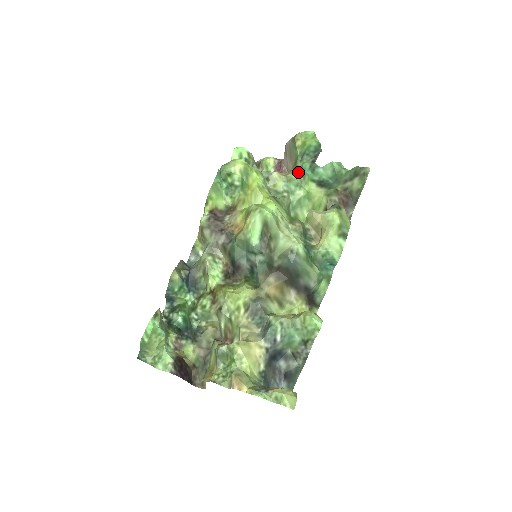
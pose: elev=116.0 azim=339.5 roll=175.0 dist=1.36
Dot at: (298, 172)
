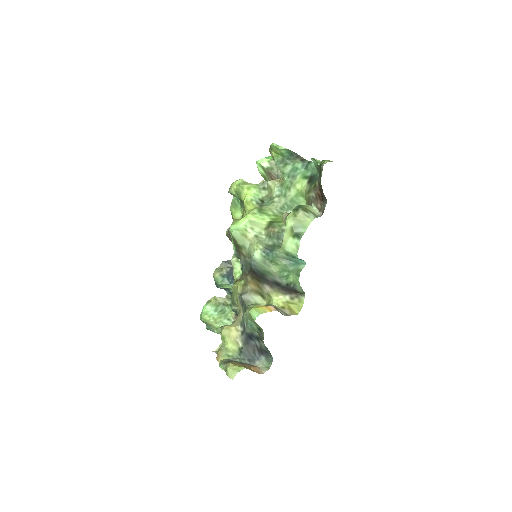
Dot at: (287, 175)
